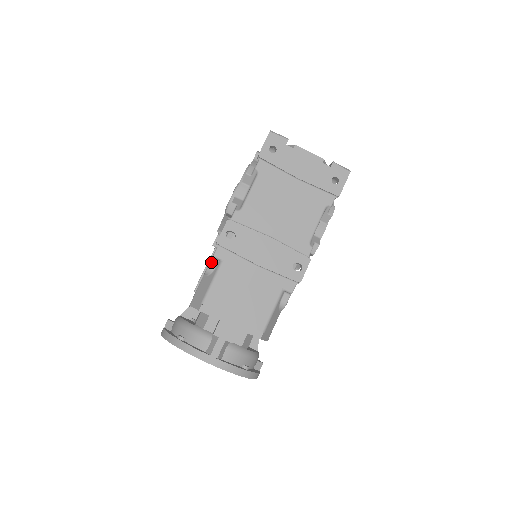
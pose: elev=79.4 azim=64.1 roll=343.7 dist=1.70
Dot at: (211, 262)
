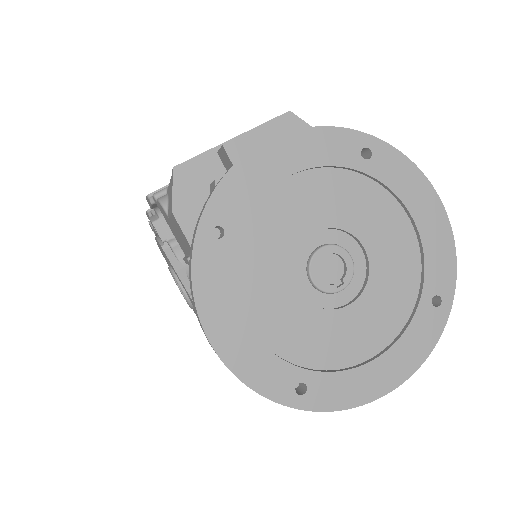
Dot at: occluded
